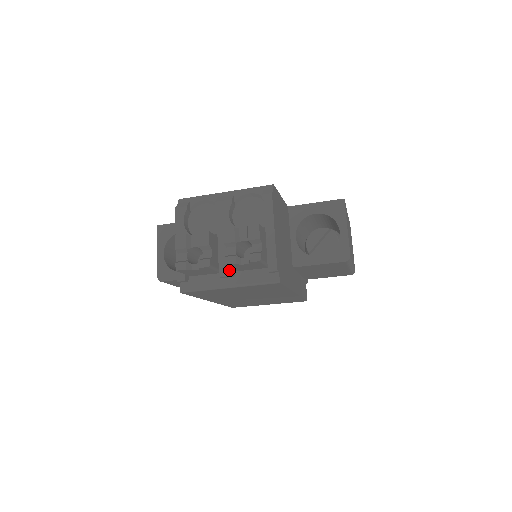
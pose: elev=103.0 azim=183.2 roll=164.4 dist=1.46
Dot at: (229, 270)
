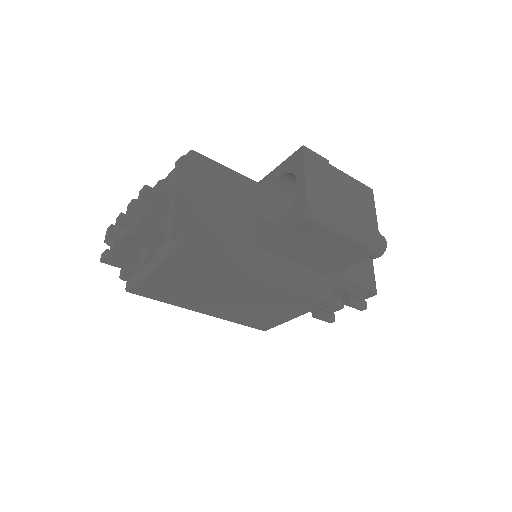
Dot at: (145, 250)
